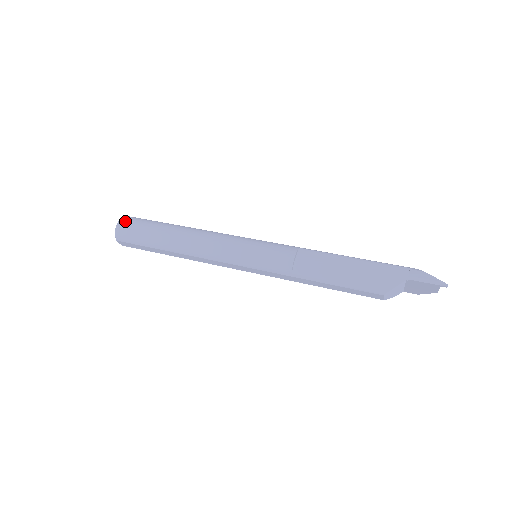
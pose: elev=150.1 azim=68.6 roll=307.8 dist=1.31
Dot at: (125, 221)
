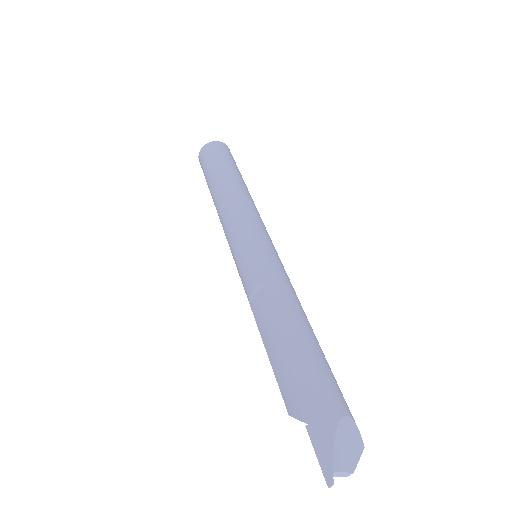
Dot at: (206, 148)
